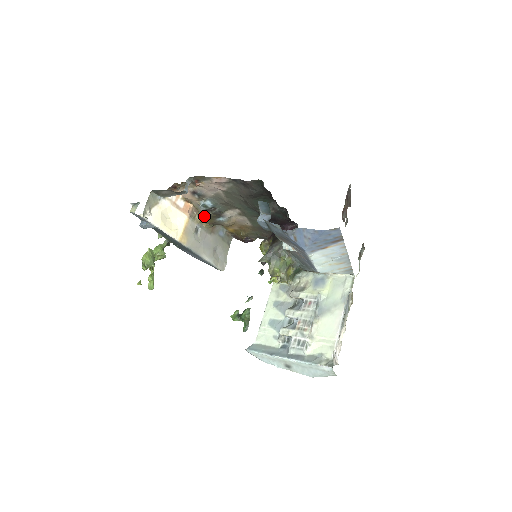
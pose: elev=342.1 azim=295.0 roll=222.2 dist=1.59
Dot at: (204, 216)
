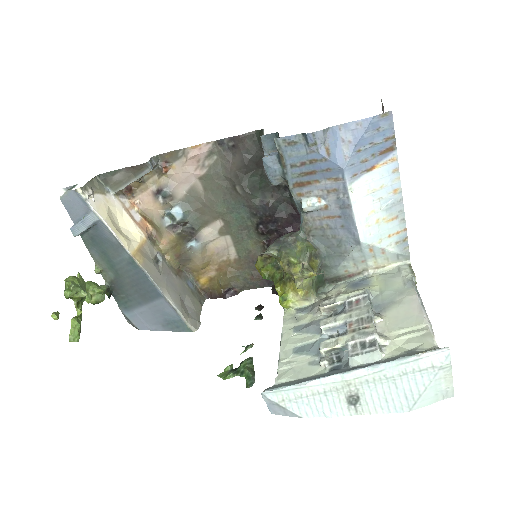
Dot at: (169, 238)
